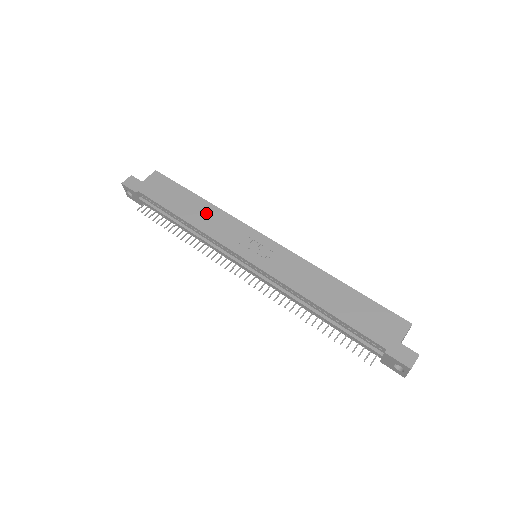
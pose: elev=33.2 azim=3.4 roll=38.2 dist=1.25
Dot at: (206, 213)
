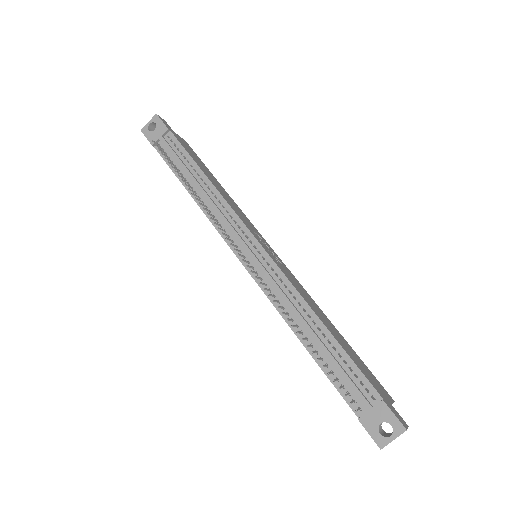
Dot at: (226, 194)
